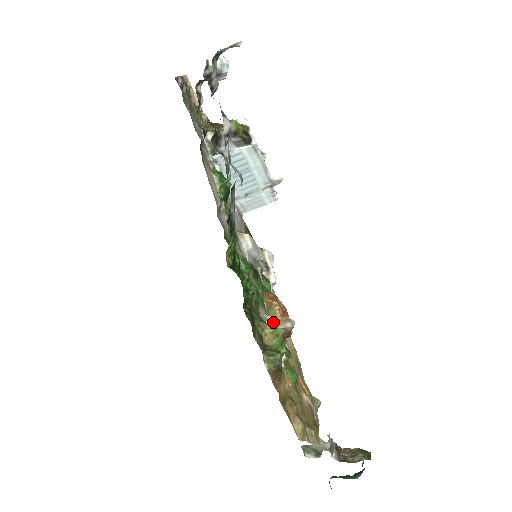
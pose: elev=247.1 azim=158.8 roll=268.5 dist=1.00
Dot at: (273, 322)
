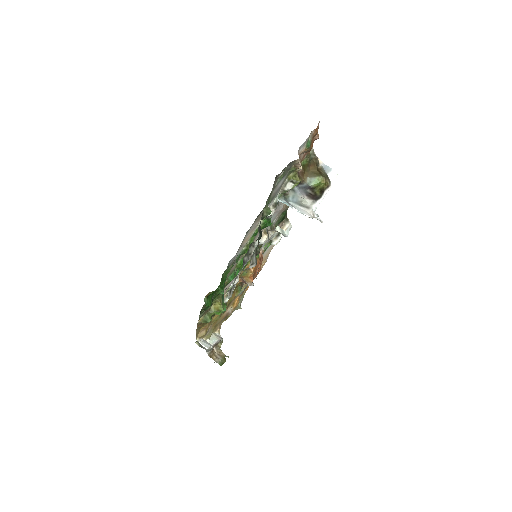
Dot at: (243, 276)
